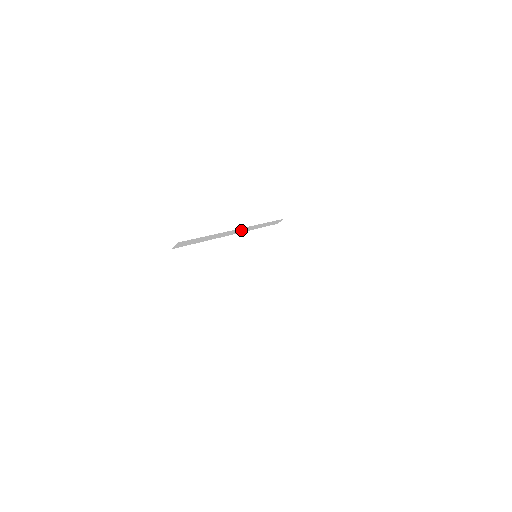
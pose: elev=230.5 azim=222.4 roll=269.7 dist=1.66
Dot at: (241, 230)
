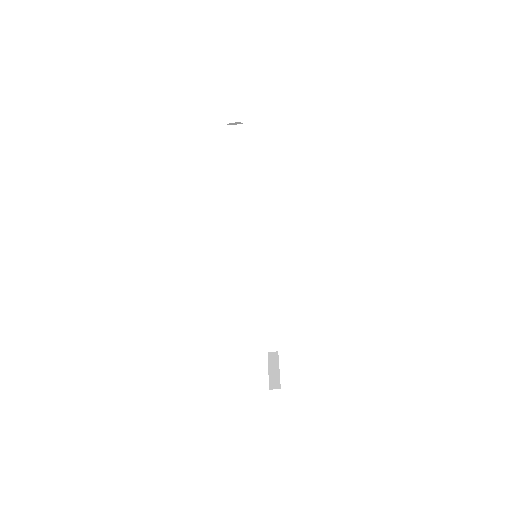
Dot at: (257, 253)
